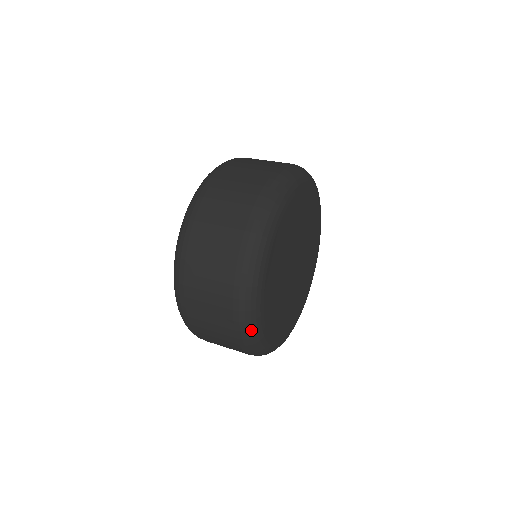
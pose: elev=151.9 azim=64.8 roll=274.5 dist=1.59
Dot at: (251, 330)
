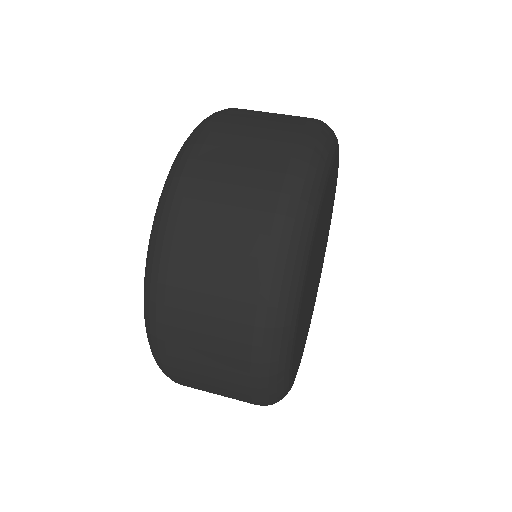
Dot at: (276, 374)
